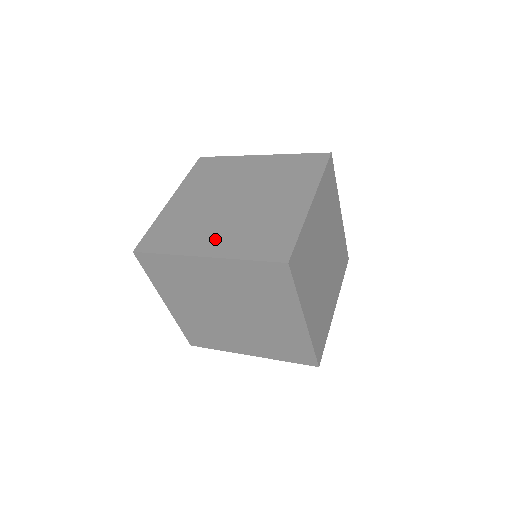
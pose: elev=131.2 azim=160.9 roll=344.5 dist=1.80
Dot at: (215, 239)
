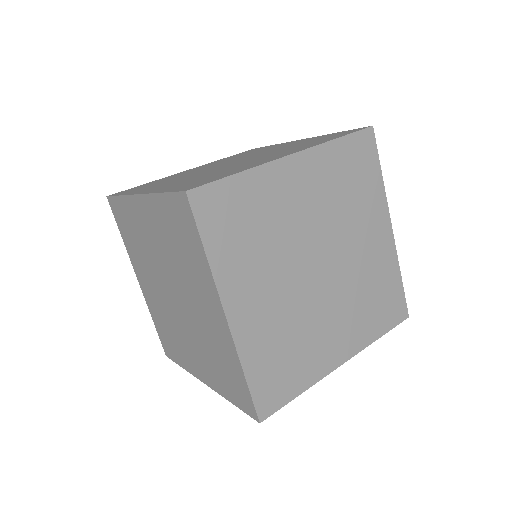
Dot at: (273, 156)
